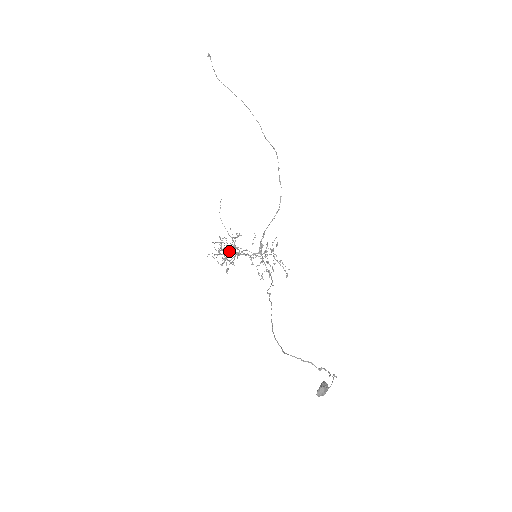
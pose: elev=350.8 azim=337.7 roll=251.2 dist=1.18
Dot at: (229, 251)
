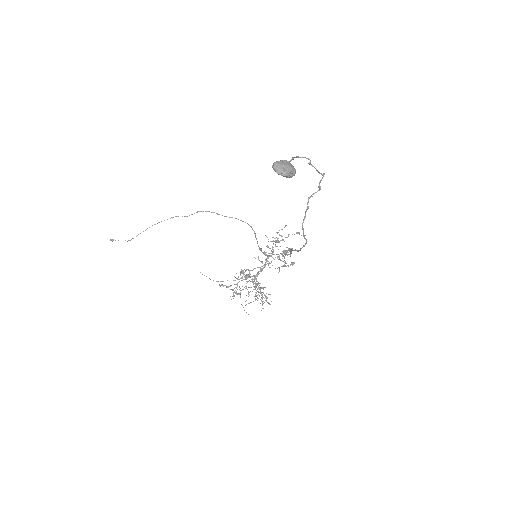
Dot at: (238, 282)
